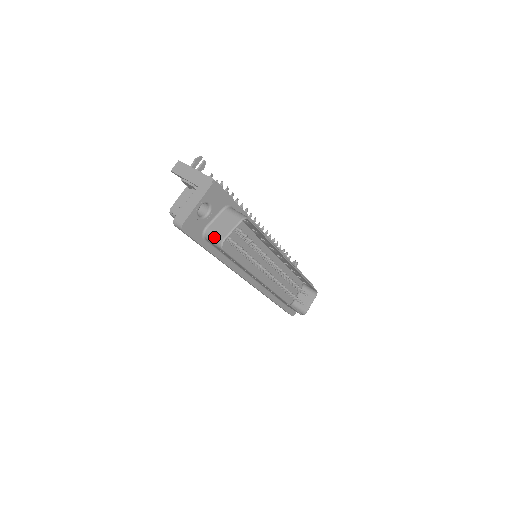
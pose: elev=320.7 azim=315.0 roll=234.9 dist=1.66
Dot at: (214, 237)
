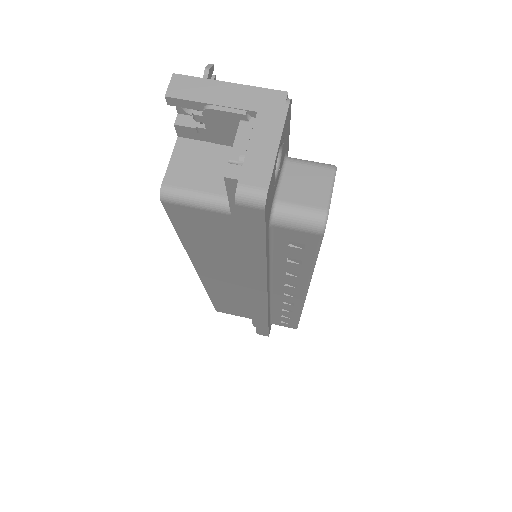
Dot at: (302, 213)
